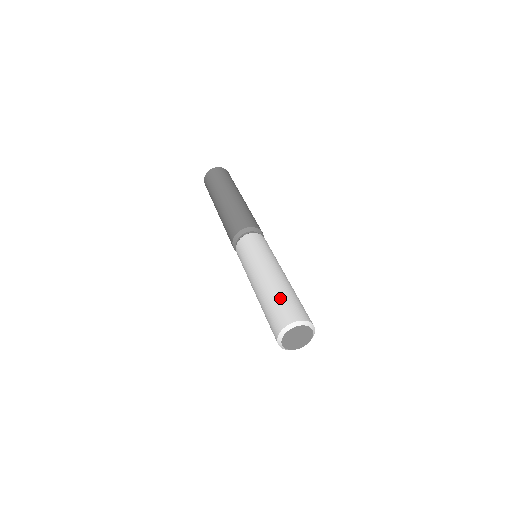
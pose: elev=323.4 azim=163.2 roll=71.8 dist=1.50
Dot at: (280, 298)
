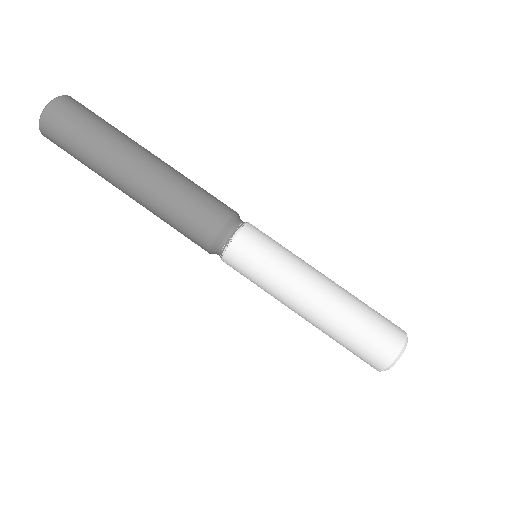
Dot at: (354, 336)
